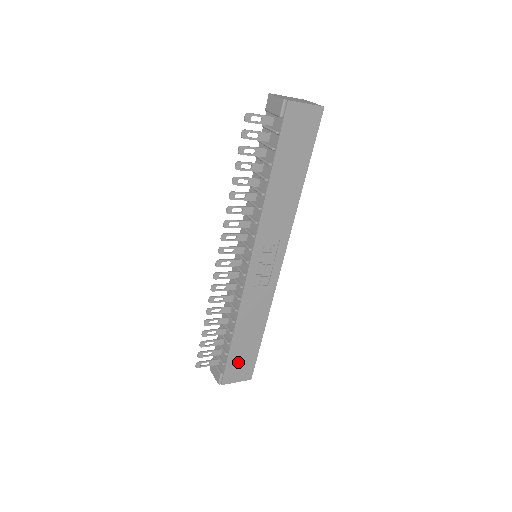
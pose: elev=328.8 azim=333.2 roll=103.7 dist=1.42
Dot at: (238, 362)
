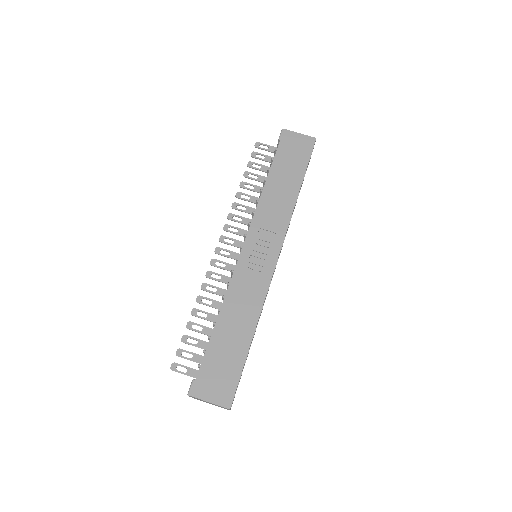
Dot at: (216, 369)
